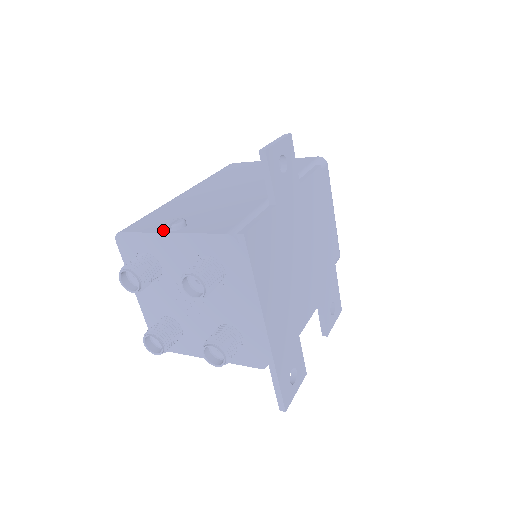
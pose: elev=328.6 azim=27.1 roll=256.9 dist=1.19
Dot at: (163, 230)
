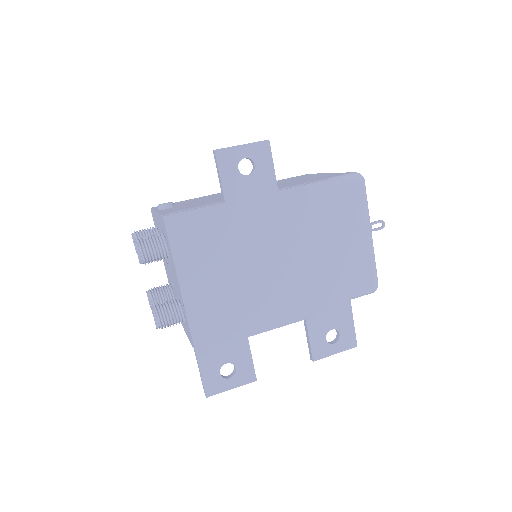
Dot at: occluded
